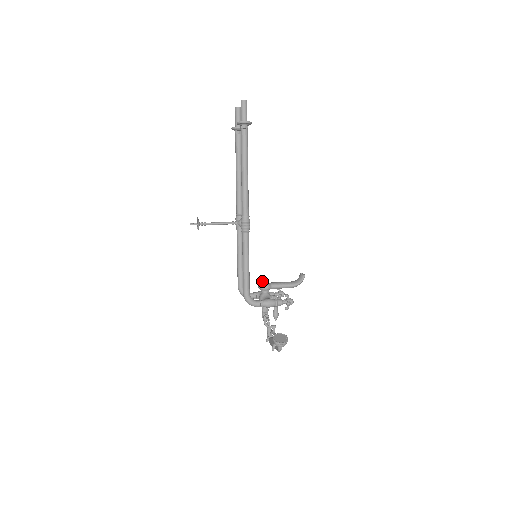
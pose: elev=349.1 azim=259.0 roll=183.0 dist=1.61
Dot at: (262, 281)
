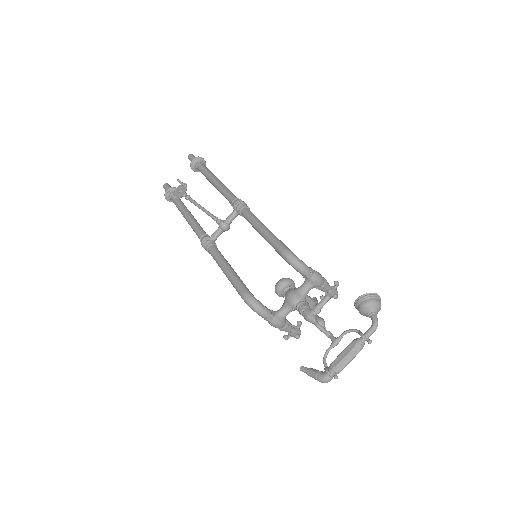
Dot at: (278, 281)
